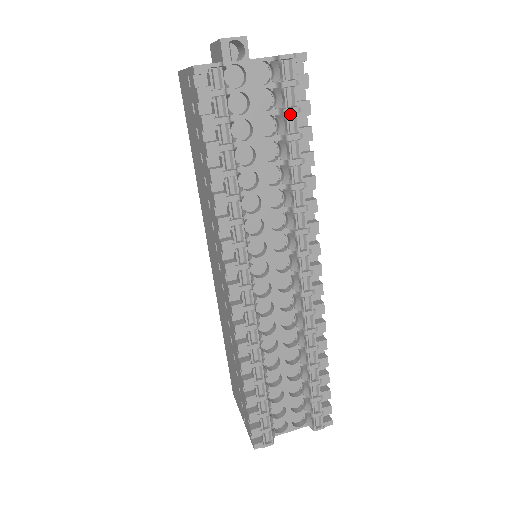
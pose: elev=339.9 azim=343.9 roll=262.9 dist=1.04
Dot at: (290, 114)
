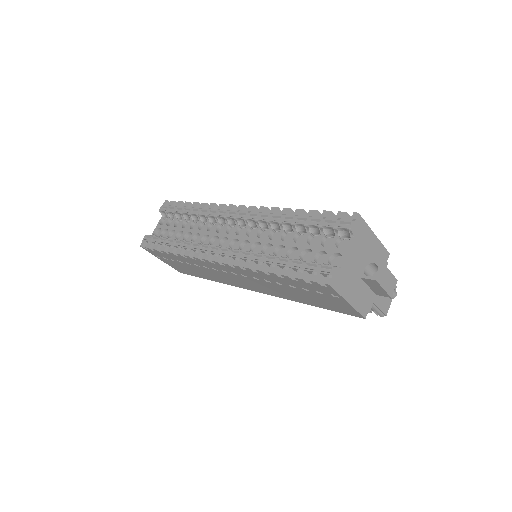
Dot at: (177, 211)
